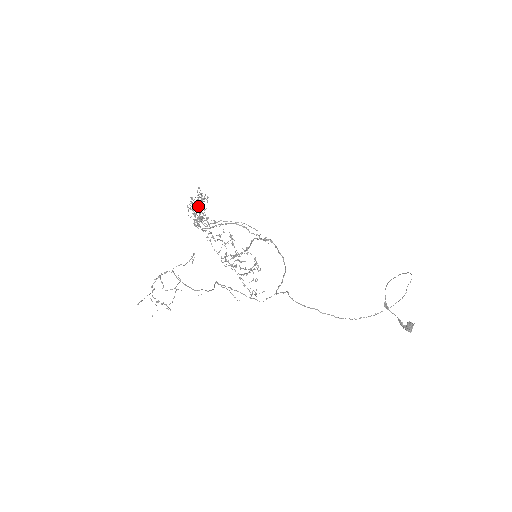
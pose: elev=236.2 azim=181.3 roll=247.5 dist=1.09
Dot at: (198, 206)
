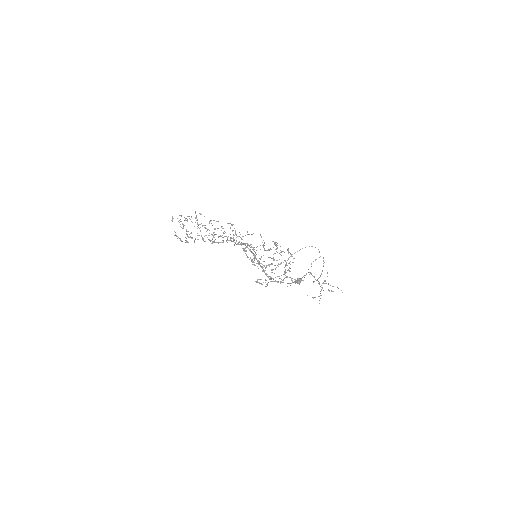
Dot at: occluded
